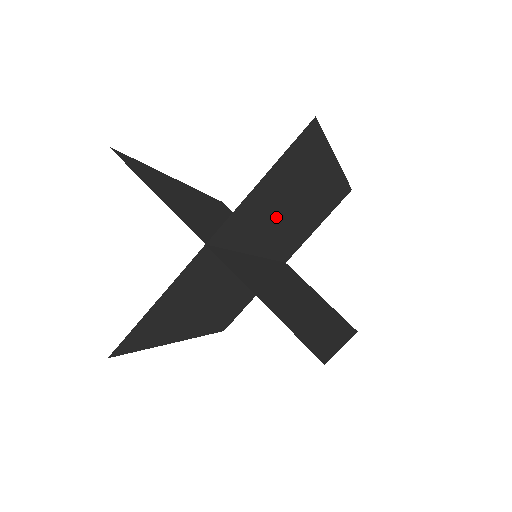
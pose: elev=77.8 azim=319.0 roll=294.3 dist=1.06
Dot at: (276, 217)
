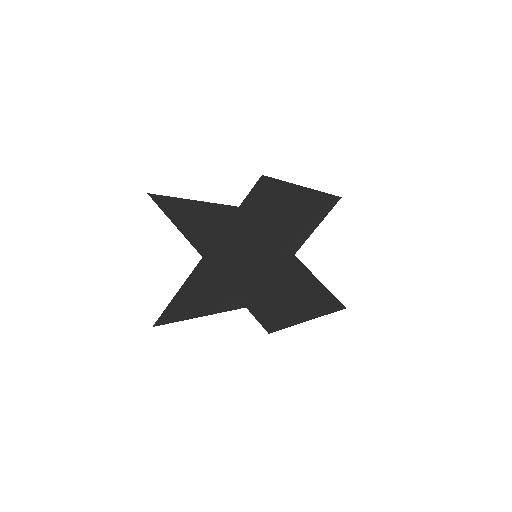
Dot at: (262, 231)
